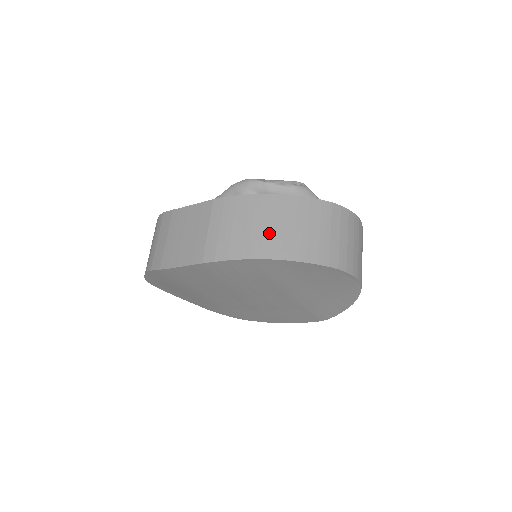
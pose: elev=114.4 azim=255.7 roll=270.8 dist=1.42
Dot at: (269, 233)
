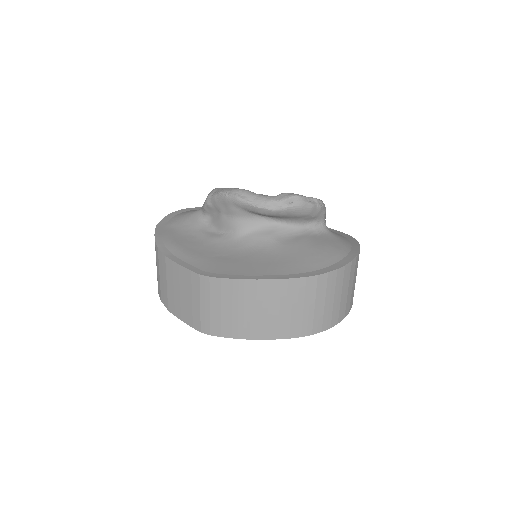
Dot at: (254, 318)
